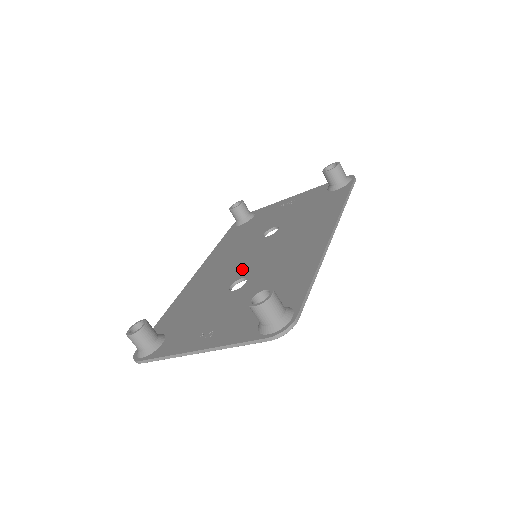
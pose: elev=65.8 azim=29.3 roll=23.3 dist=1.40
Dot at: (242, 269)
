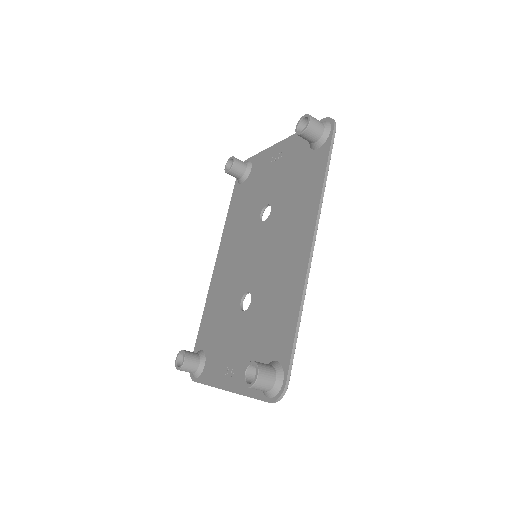
Dot at: (247, 276)
